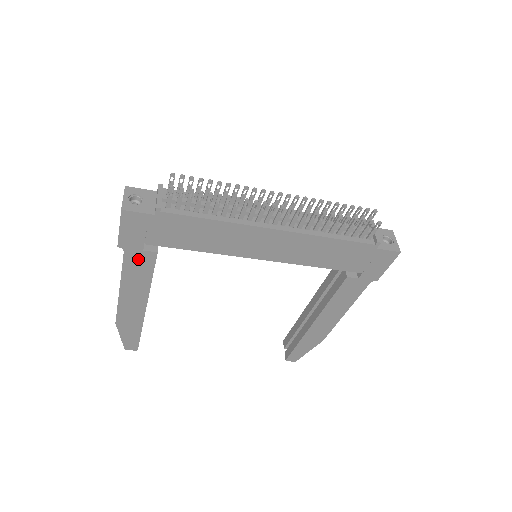
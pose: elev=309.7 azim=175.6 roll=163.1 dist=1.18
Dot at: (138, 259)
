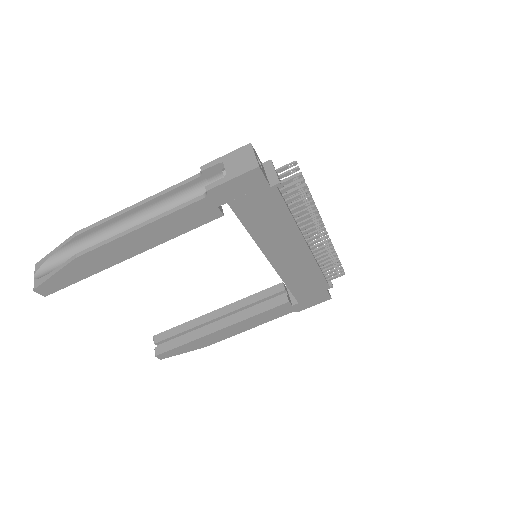
Dot at: (202, 211)
